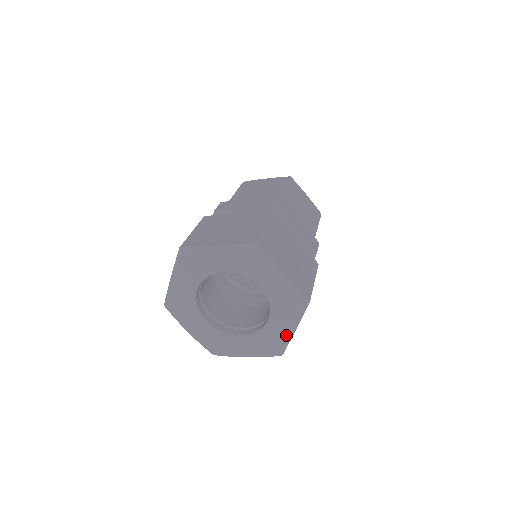
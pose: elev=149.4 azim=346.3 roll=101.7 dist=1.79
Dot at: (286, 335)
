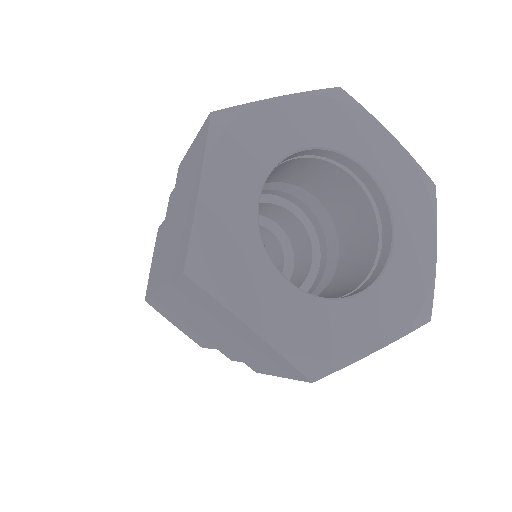
Dot at: (427, 262)
